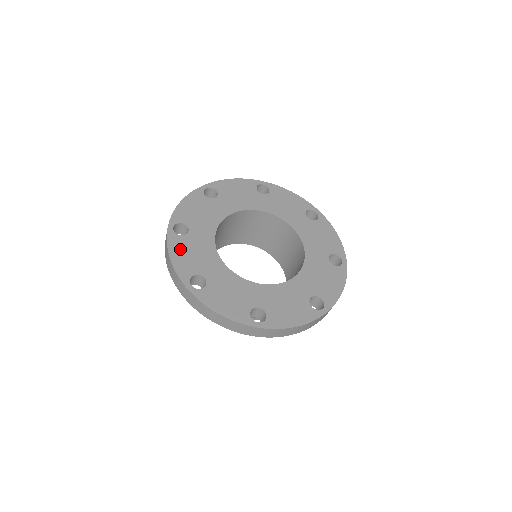
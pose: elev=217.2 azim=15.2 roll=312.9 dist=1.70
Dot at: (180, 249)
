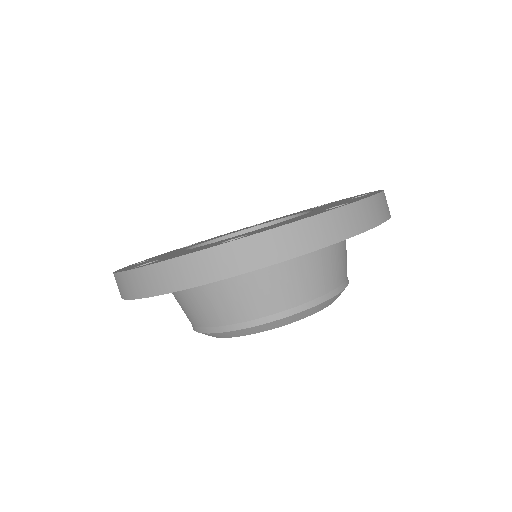
Dot at: occluded
